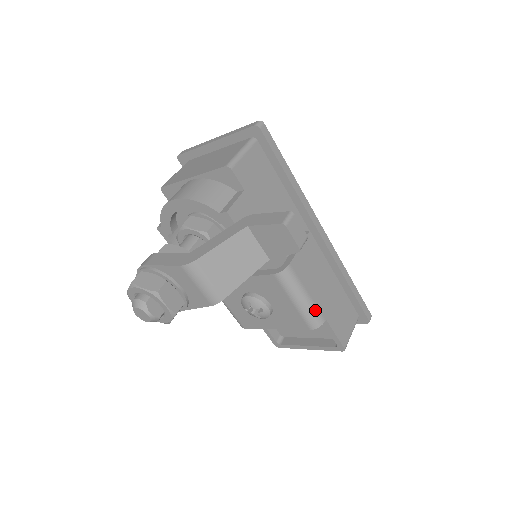
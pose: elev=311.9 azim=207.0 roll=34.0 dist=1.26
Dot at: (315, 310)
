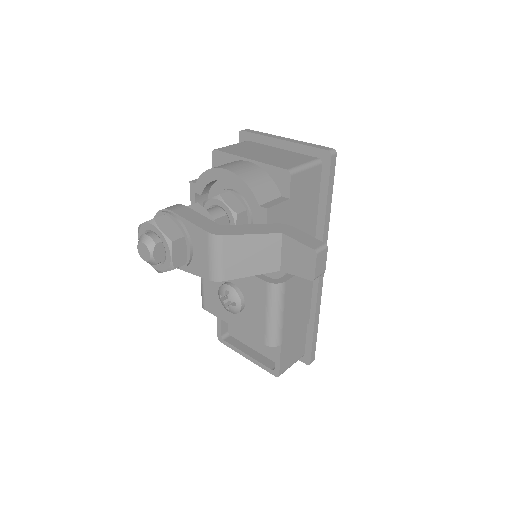
Dot at: (280, 331)
